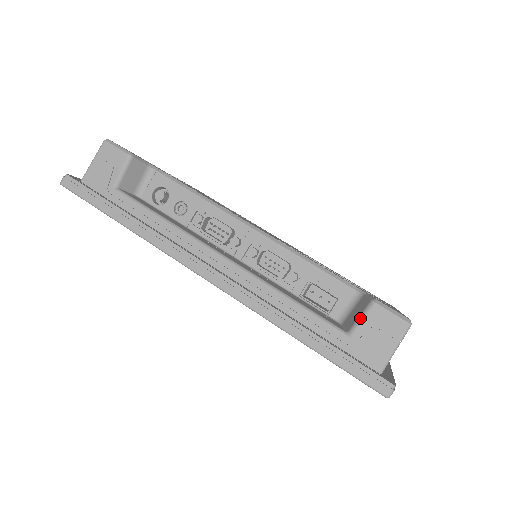
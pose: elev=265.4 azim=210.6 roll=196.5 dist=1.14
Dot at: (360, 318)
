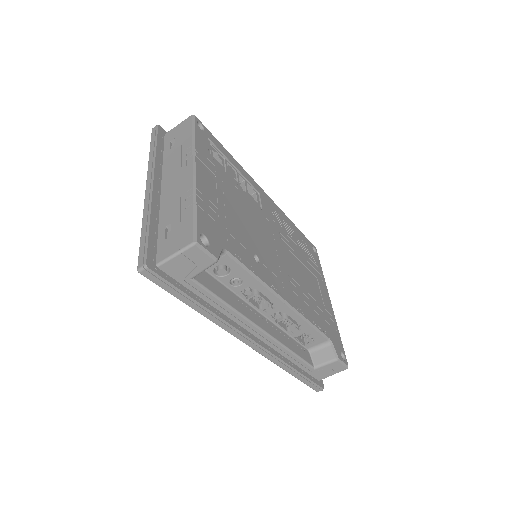
Dot at: (325, 364)
